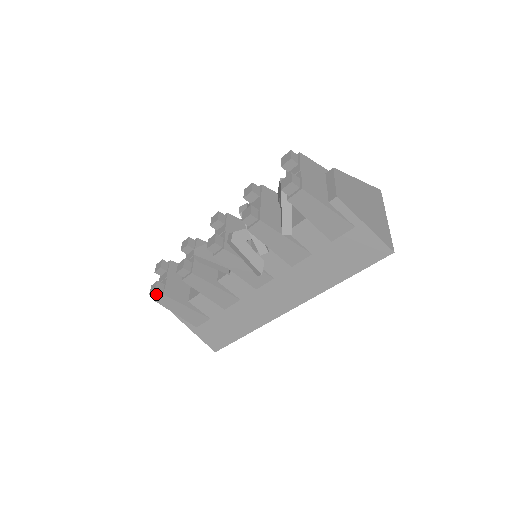
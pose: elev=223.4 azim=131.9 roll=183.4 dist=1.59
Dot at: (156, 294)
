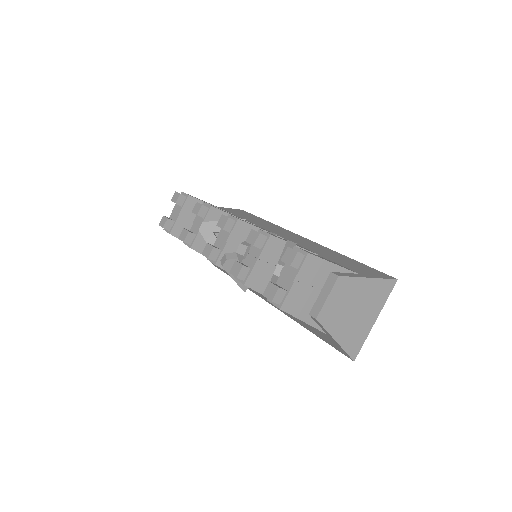
Dot at: occluded
